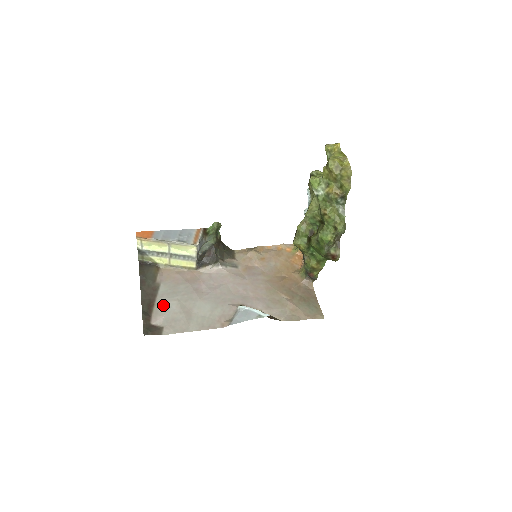
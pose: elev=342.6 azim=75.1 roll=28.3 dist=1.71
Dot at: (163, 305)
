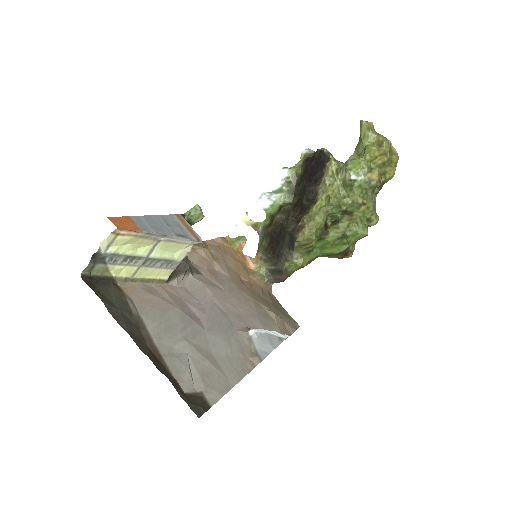
Dot at: (174, 353)
